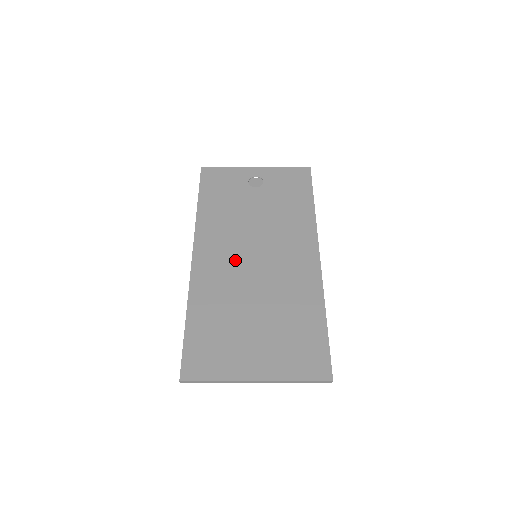
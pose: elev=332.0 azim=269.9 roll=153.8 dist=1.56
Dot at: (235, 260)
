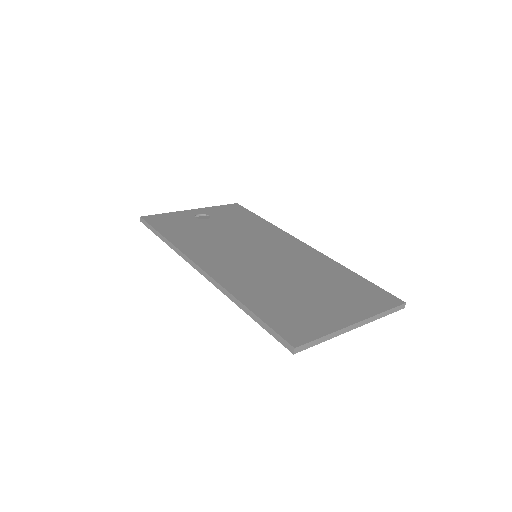
Dot at: (243, 261)
